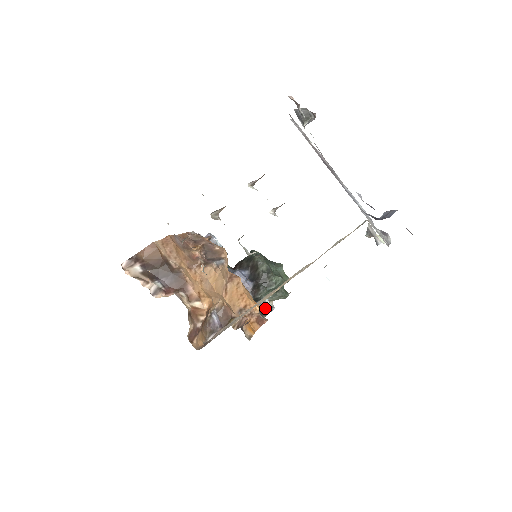
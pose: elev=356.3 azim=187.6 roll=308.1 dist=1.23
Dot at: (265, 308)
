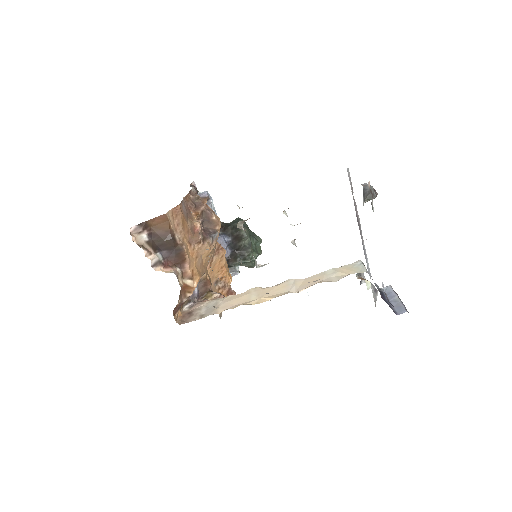
Dot at: occluded
